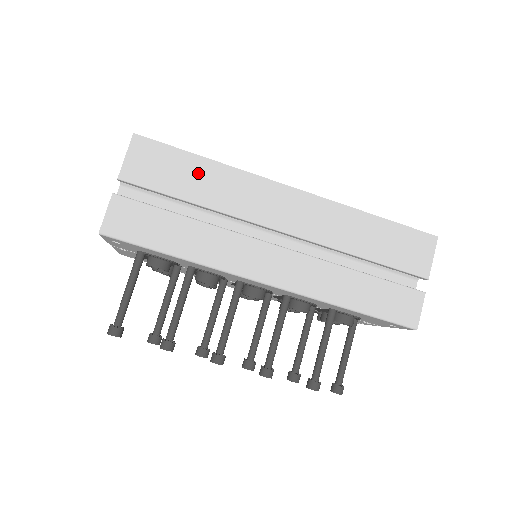
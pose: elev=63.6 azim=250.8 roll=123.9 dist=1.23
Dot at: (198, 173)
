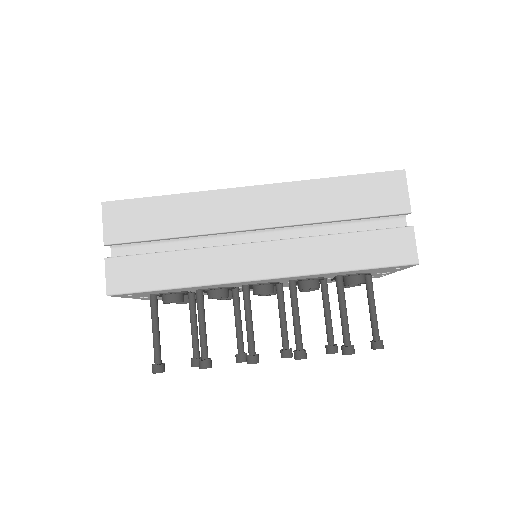
Dot at: (166, 211)
